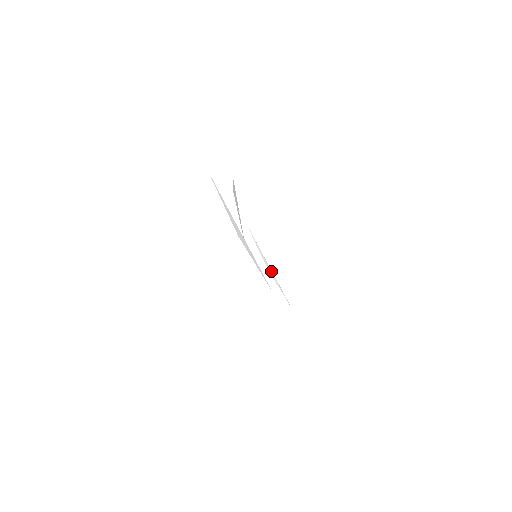
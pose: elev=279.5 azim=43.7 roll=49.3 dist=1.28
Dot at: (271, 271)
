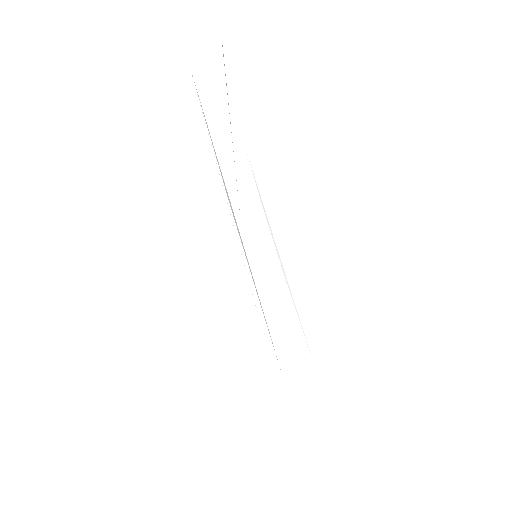
Dot at: (281, 263)
